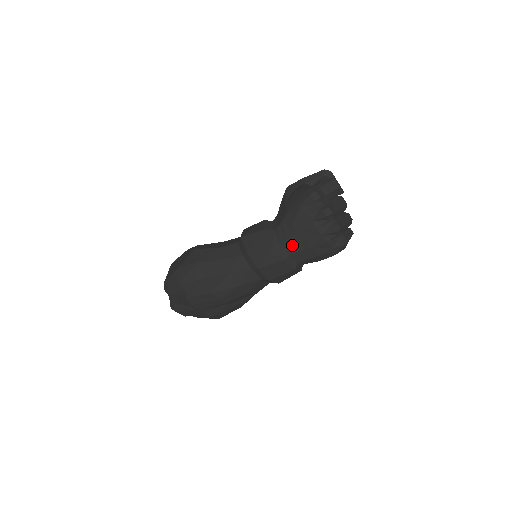
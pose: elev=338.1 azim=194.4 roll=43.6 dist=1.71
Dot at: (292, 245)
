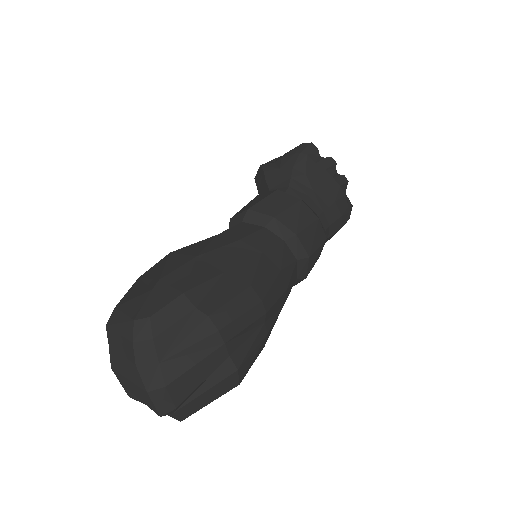
Dot at: (316, 202)
